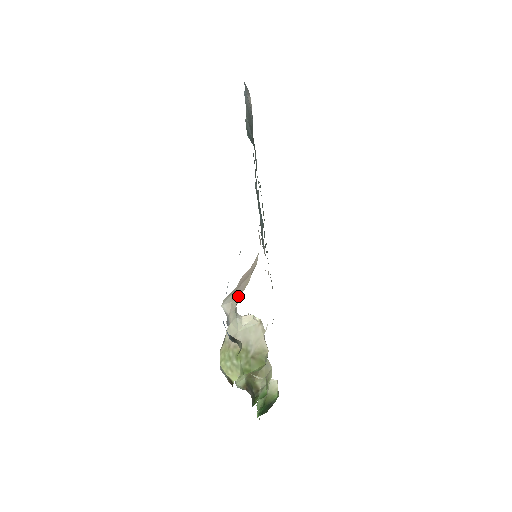
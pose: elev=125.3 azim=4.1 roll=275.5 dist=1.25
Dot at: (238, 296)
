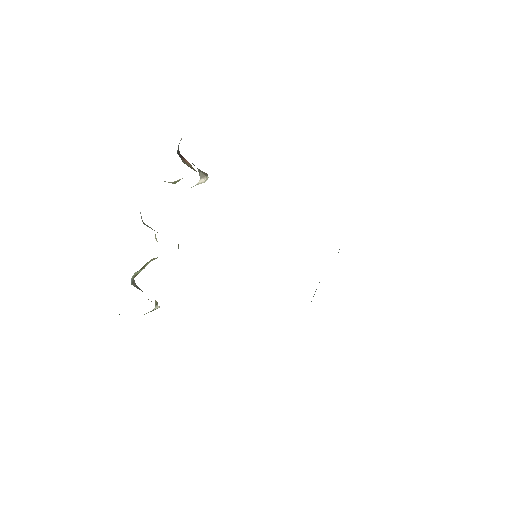
Dot at: occluded
